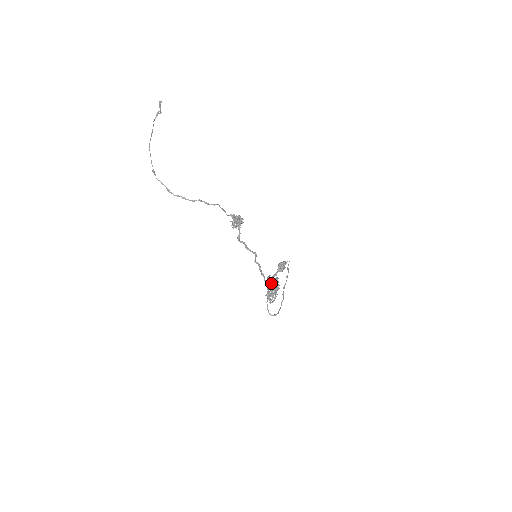
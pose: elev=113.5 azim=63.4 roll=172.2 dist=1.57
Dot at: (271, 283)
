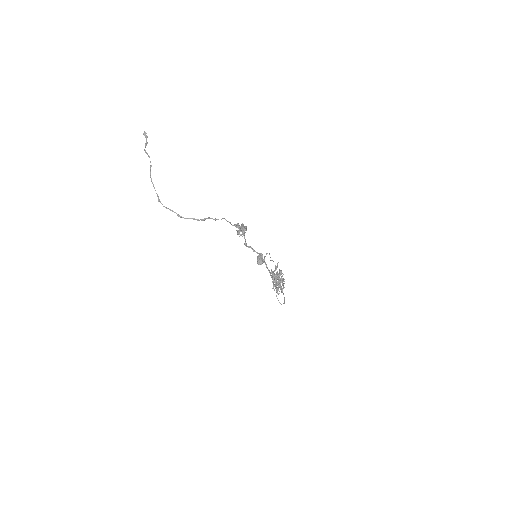
Dot at: (278, 276)
